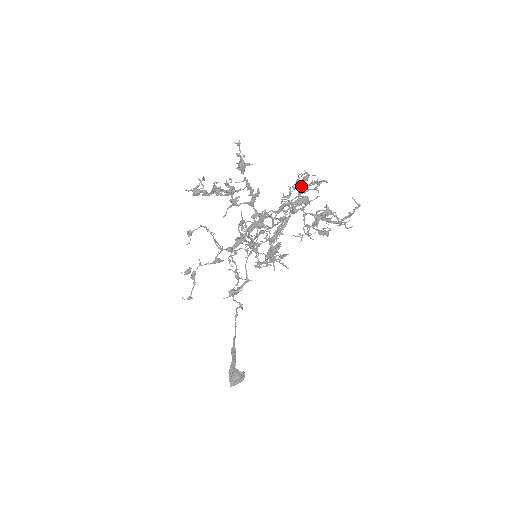
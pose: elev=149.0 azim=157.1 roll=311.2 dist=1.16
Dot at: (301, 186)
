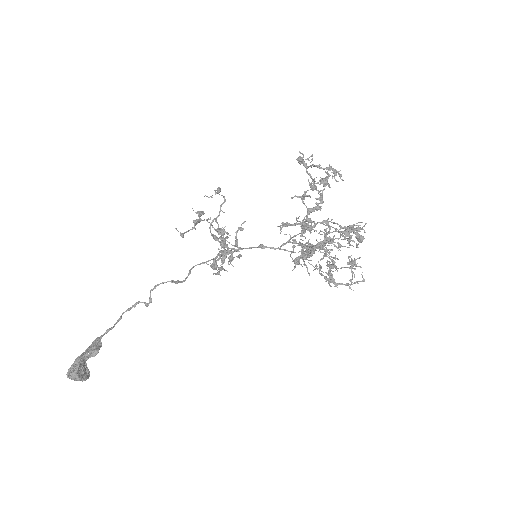
Dot at: (348, 232)
